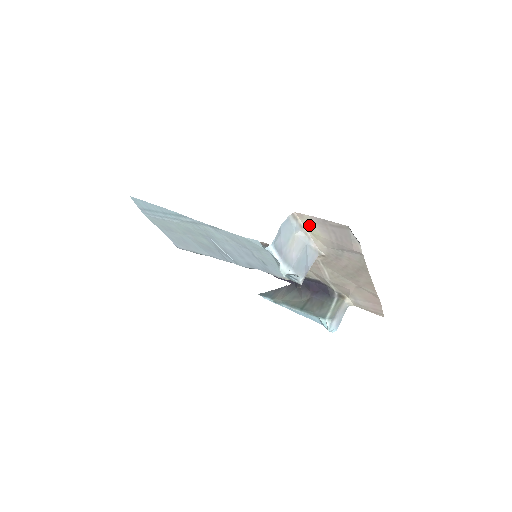
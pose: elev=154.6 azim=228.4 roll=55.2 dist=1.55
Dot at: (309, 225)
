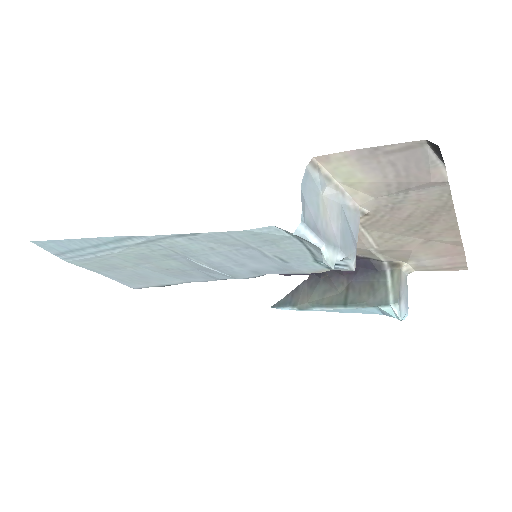
Dot at: (341, 171)
